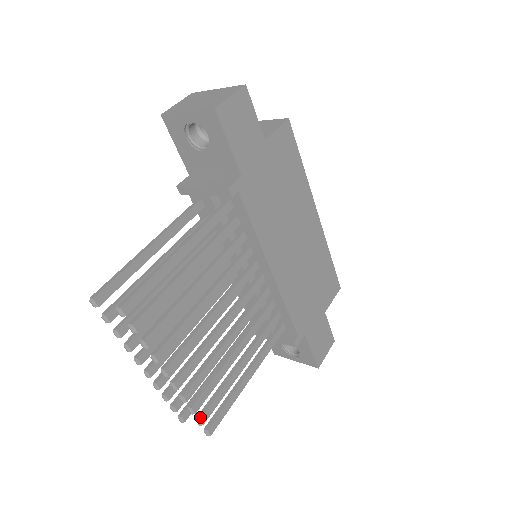
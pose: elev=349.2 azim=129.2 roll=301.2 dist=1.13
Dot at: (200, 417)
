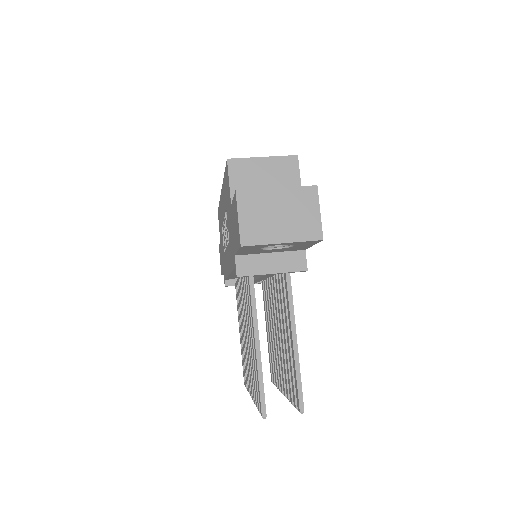
Dot at: occluded
